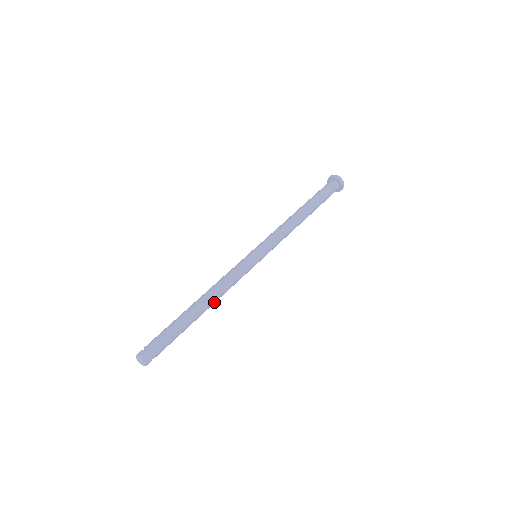
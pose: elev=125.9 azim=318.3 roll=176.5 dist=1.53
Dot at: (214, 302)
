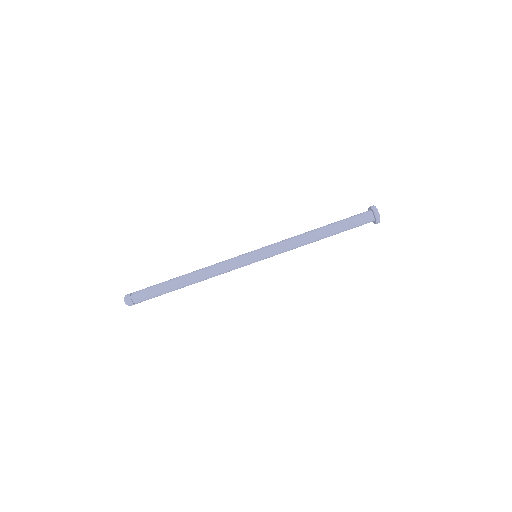
Dot at: (200, 280)
